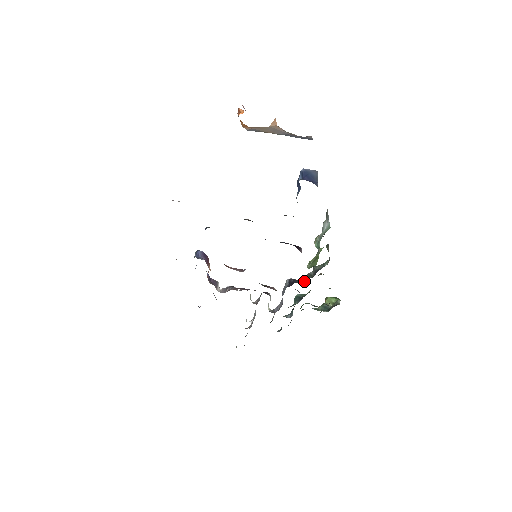
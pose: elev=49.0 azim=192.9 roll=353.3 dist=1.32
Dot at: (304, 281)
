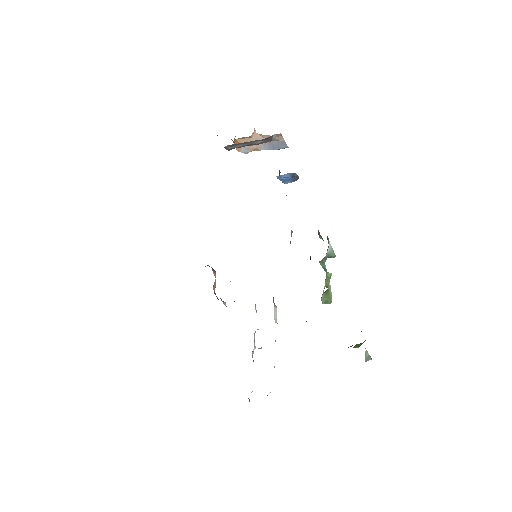
Dot at: occluded
